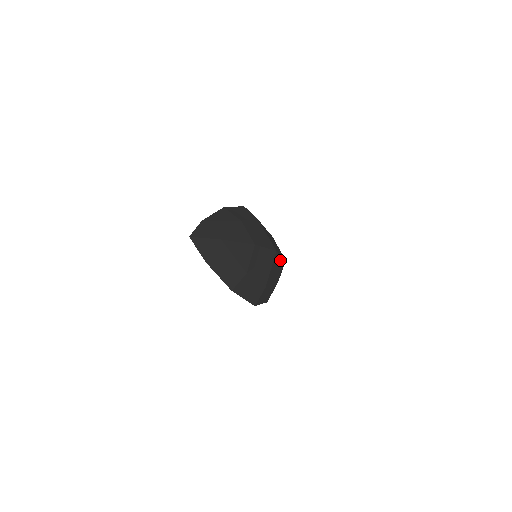
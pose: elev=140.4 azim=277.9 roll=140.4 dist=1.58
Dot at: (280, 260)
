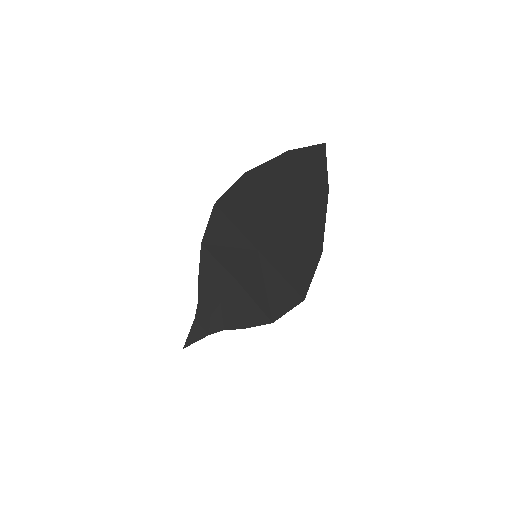
Dot at: occluded
